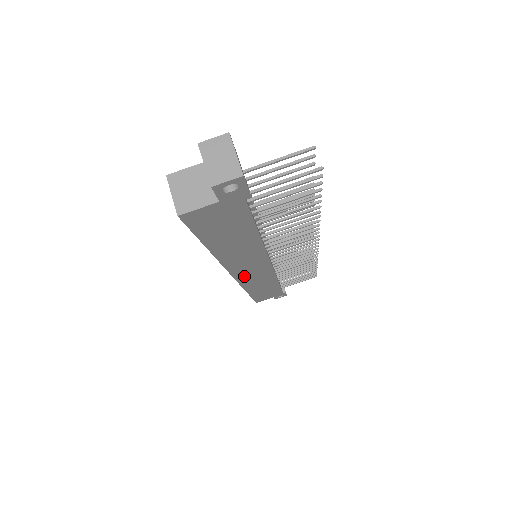
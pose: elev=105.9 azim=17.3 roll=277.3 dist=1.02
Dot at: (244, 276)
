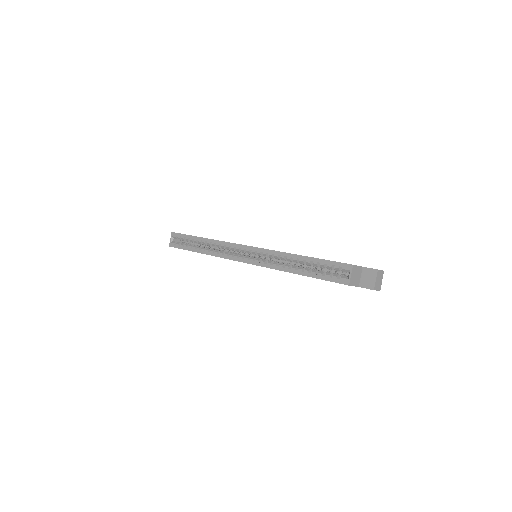
Dot at: occluded
